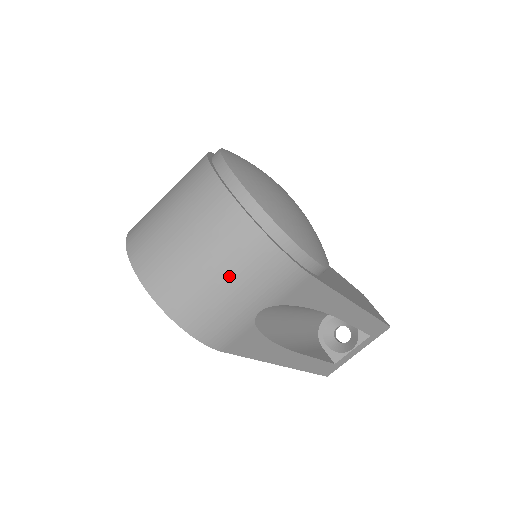
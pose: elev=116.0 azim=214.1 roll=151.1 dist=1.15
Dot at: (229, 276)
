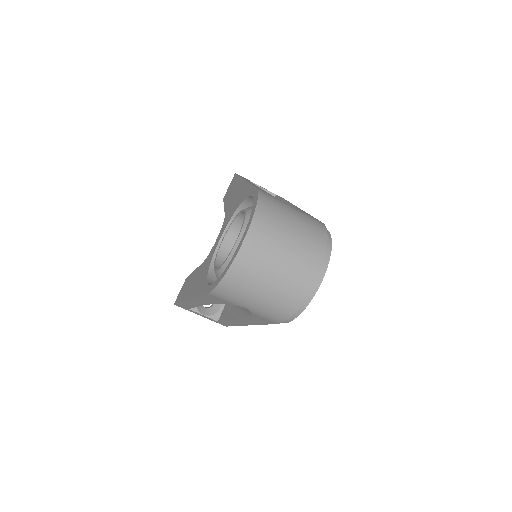
Dot at: (268, 295)
